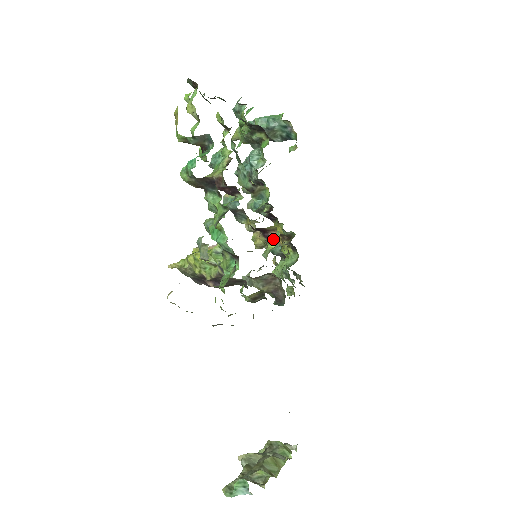
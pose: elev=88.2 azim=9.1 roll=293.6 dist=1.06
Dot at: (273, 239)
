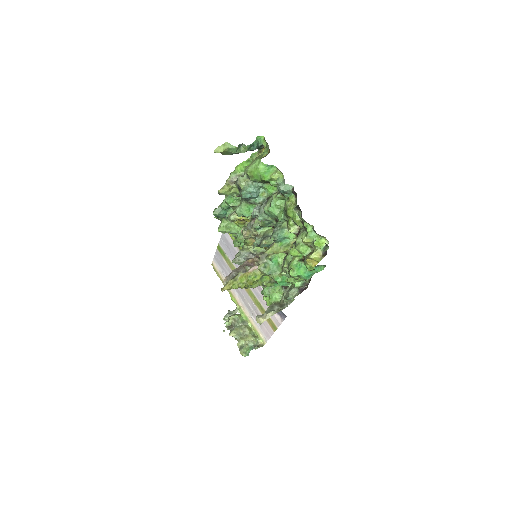
Dot at: occluded
